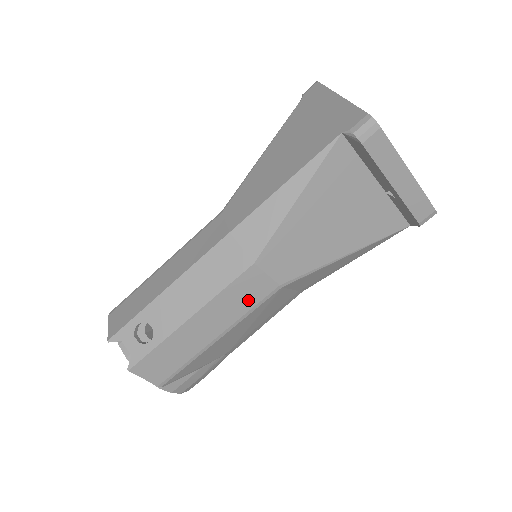
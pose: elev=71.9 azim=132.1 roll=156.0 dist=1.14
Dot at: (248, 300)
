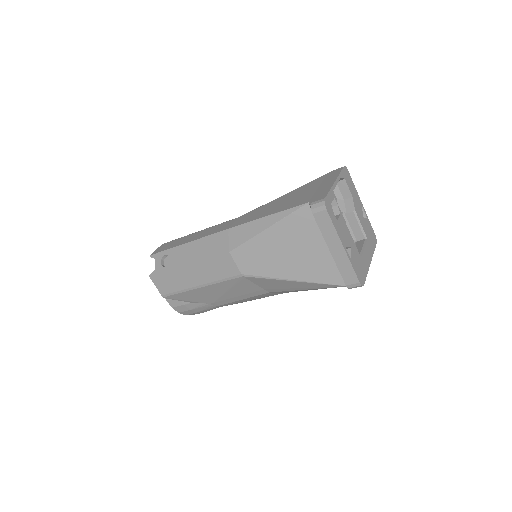
Dot at: (221, 273)
